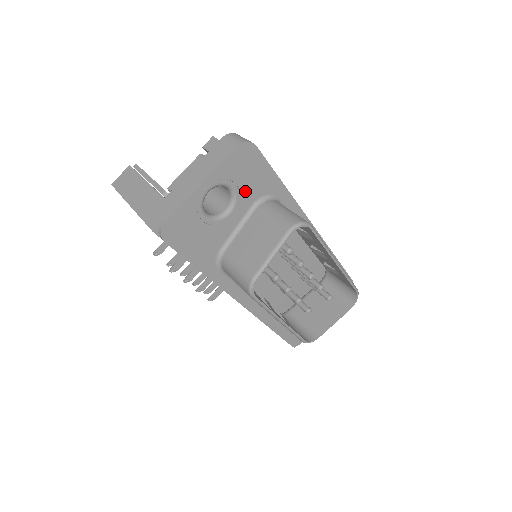
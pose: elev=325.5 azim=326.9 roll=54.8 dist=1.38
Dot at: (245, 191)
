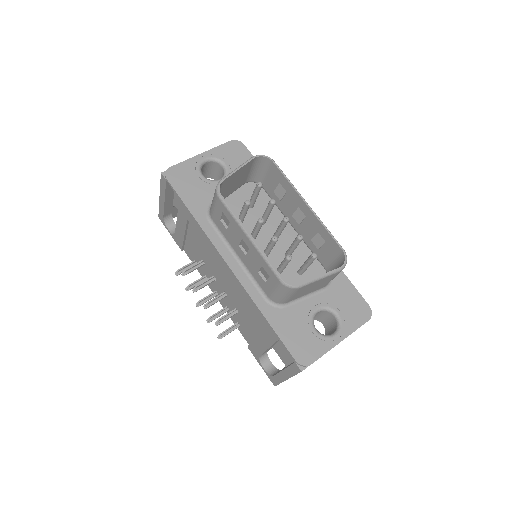
Dot at: occluded
